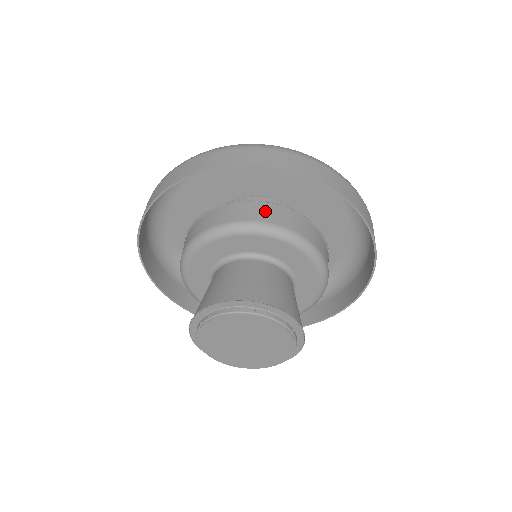
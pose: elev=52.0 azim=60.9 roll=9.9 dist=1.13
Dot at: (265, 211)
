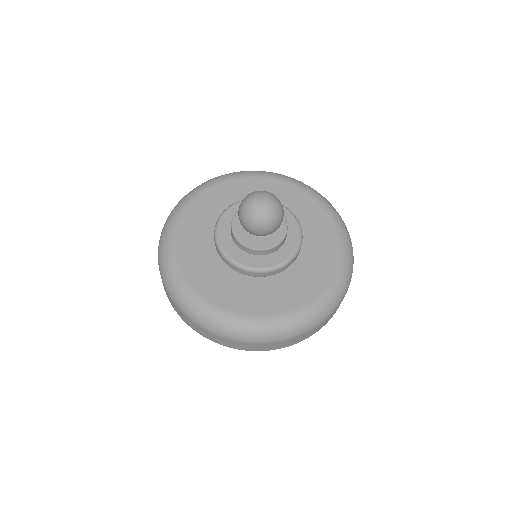
Dot at: occluded
